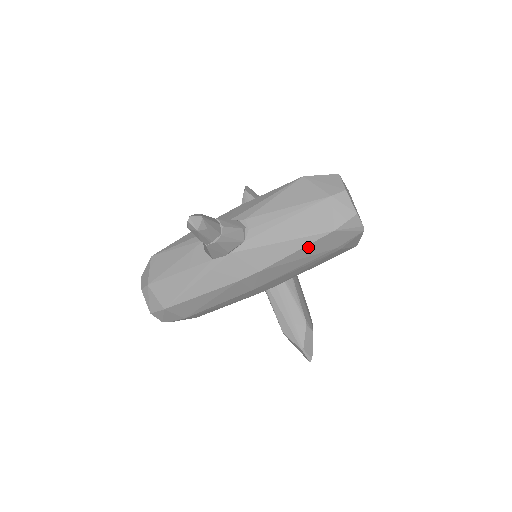
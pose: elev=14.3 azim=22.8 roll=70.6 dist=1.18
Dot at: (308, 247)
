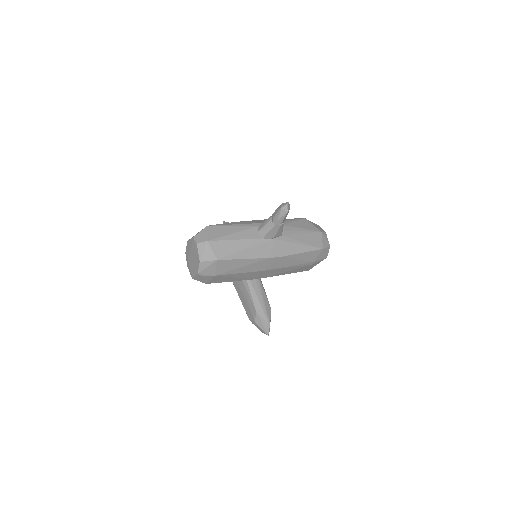
Dot at: (308, 253)
